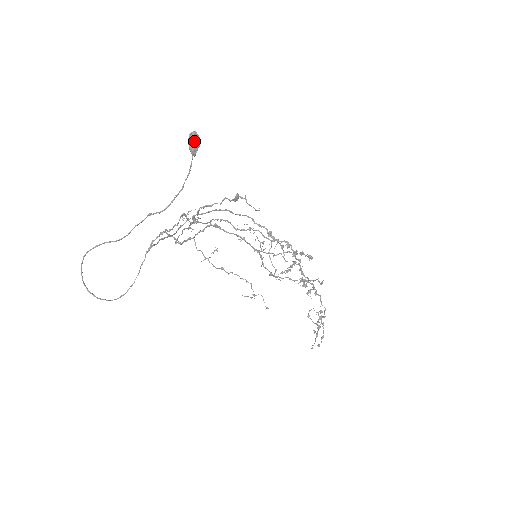
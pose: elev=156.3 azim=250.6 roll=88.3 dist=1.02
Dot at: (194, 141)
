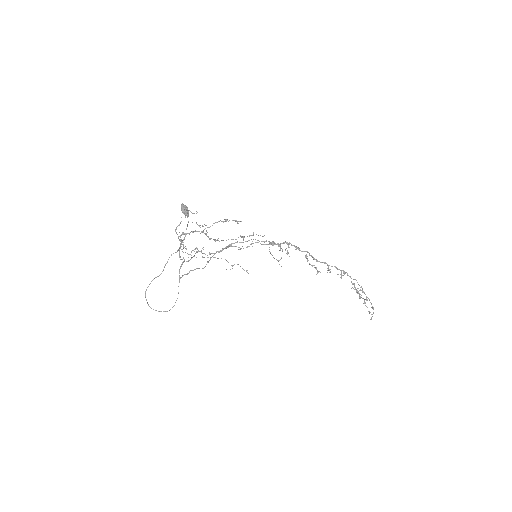
Dot at: (183, 208)
